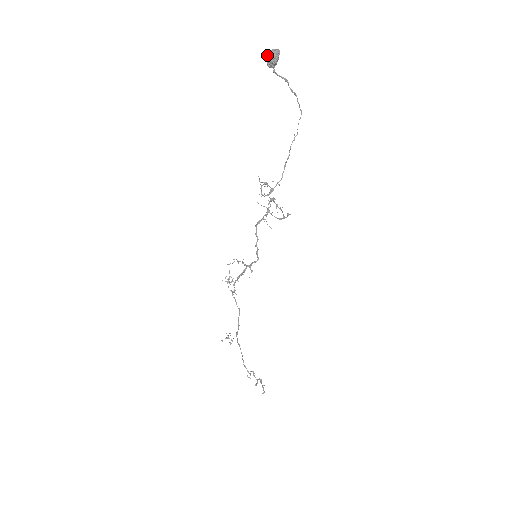
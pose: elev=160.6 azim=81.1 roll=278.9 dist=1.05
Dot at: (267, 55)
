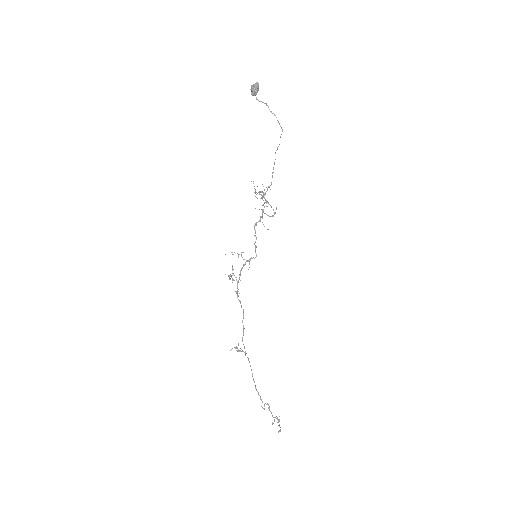
Dot at: occluded
